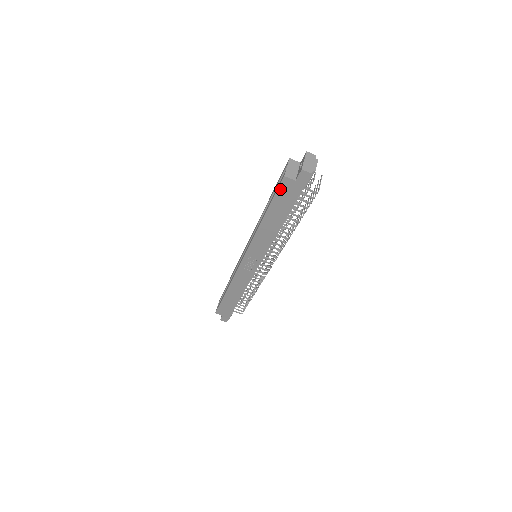
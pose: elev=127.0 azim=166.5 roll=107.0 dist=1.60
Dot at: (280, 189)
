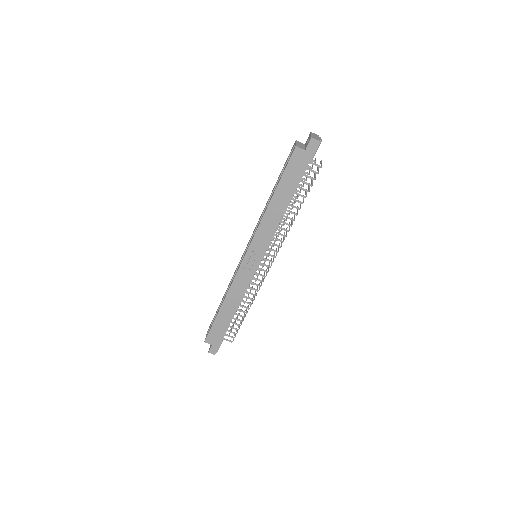
Dot at: (291, 161)
